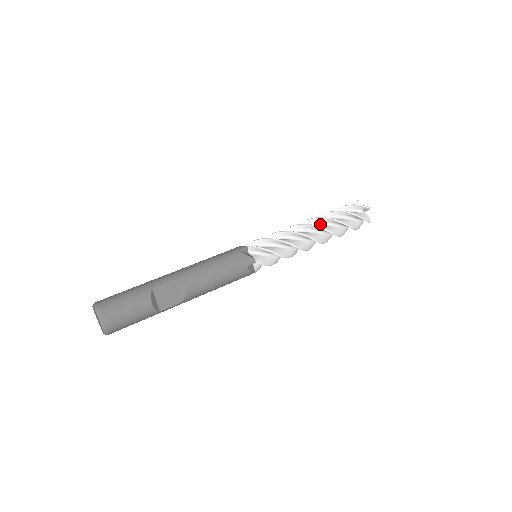
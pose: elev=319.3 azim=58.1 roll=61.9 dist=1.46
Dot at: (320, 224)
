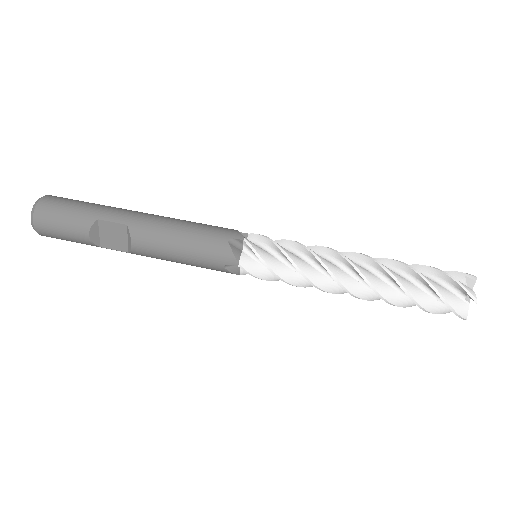
Dot at: (376, 272)
